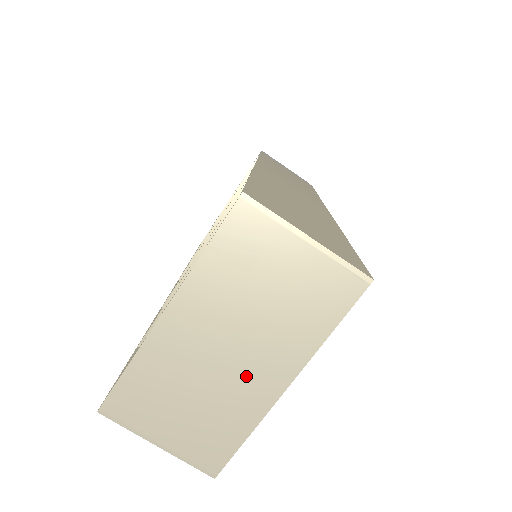
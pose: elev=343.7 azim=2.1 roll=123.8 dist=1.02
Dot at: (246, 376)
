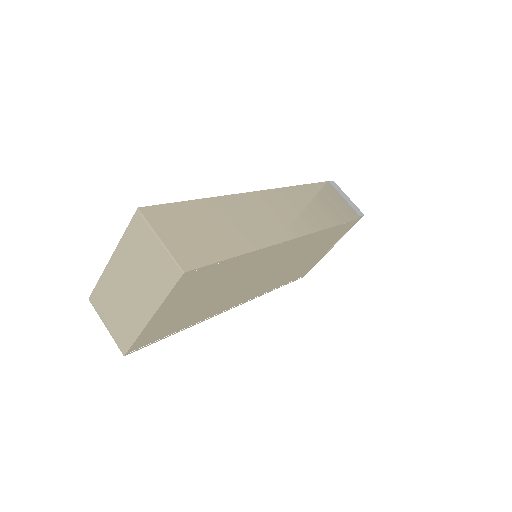
Dot at: (136, 305)
